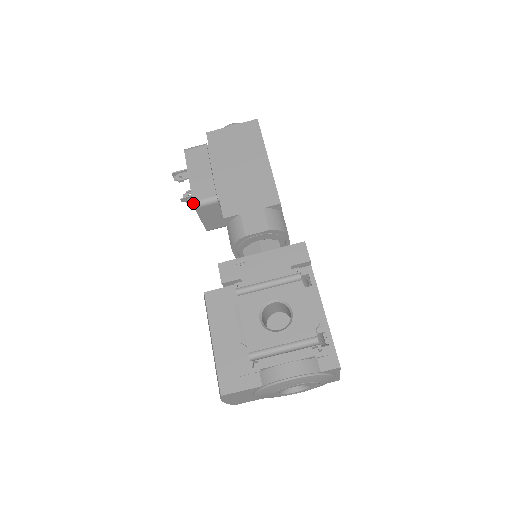
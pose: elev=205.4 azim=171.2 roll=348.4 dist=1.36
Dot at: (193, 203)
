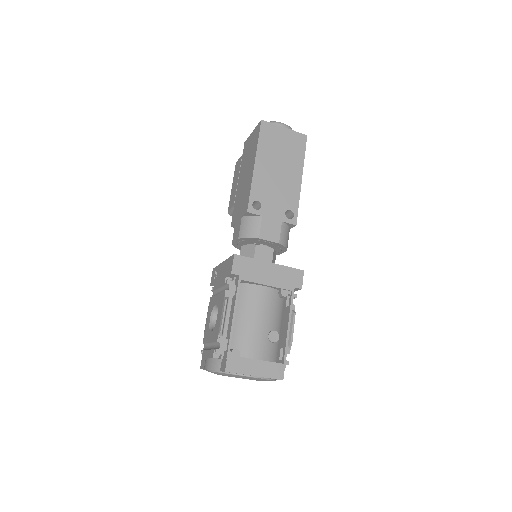
Dot at: (228, 212)
